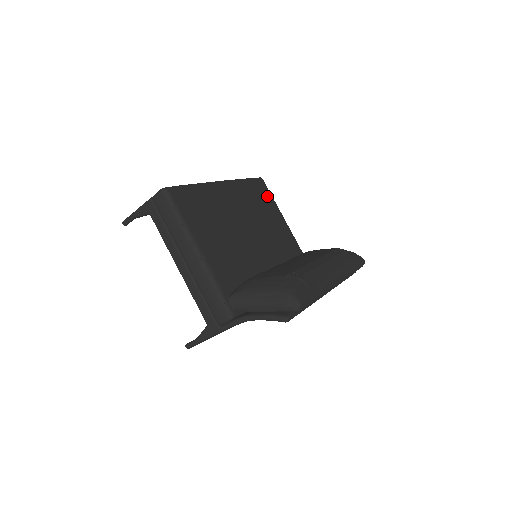
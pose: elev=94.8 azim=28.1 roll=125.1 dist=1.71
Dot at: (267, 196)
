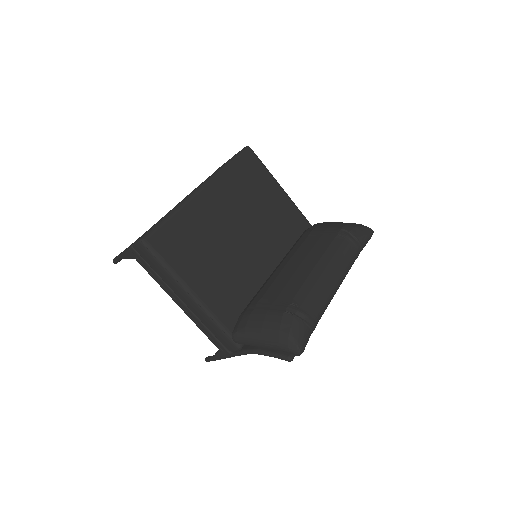
Dot at: (258, 170)
